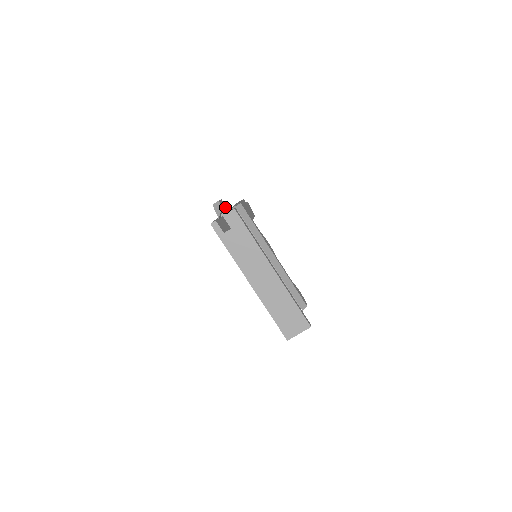
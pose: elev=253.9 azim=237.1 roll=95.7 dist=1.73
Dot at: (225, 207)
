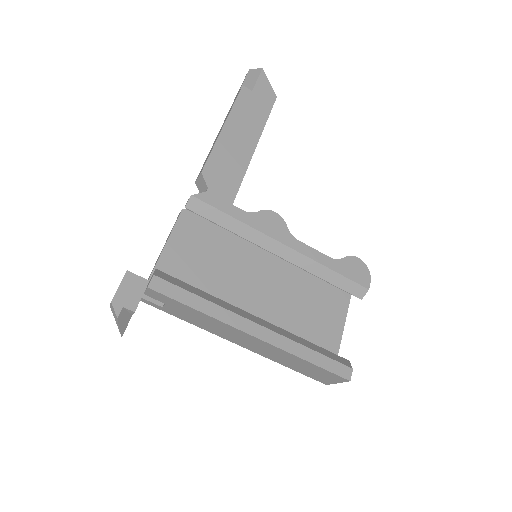
Dot at: (134, 289)
